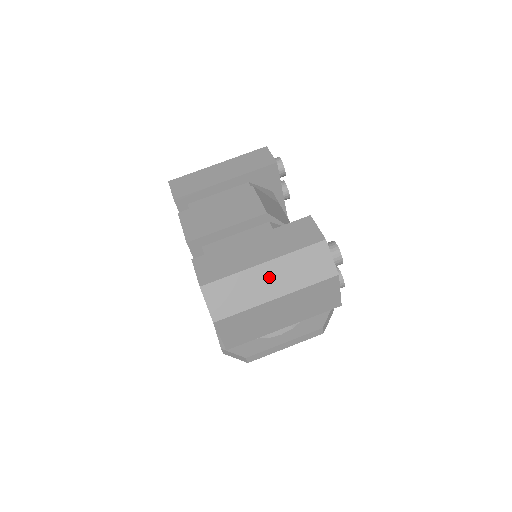
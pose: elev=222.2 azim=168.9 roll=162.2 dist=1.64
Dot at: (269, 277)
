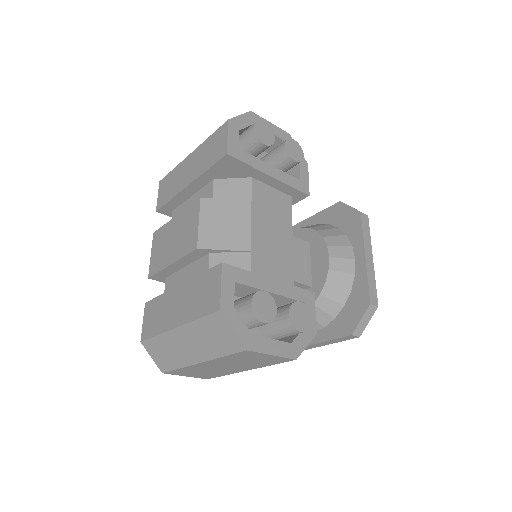
Dot at: (185, 342)
